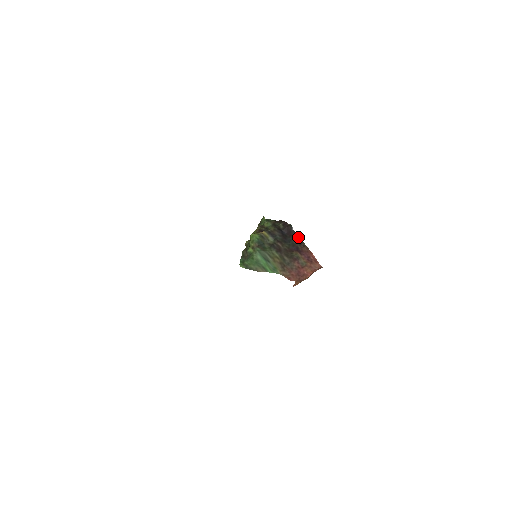
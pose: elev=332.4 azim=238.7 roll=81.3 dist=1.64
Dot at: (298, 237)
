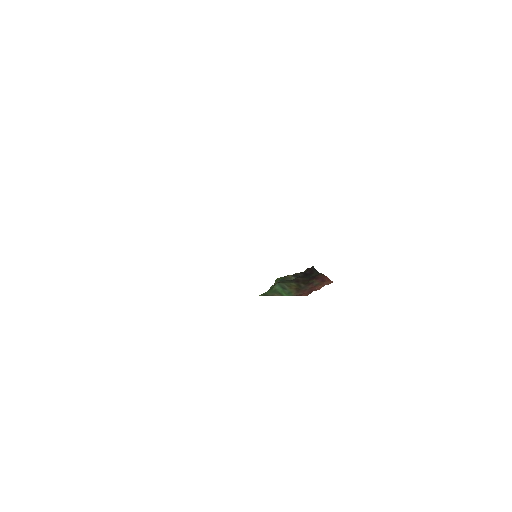
Dot at: (318, 272)
